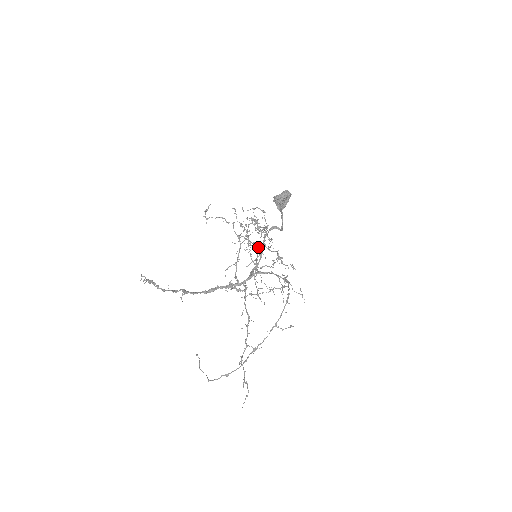
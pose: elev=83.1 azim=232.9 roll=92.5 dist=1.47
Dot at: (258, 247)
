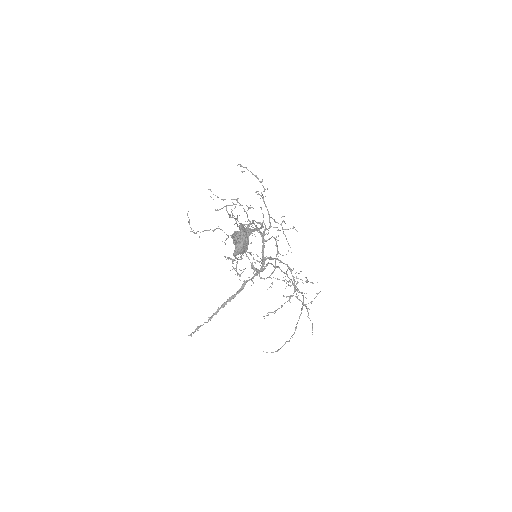
Dot at: occluded
